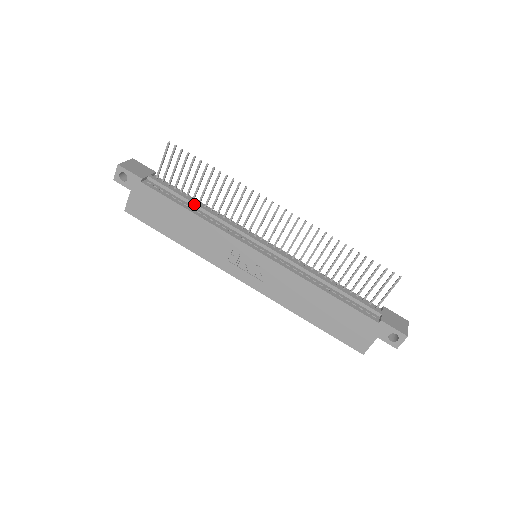
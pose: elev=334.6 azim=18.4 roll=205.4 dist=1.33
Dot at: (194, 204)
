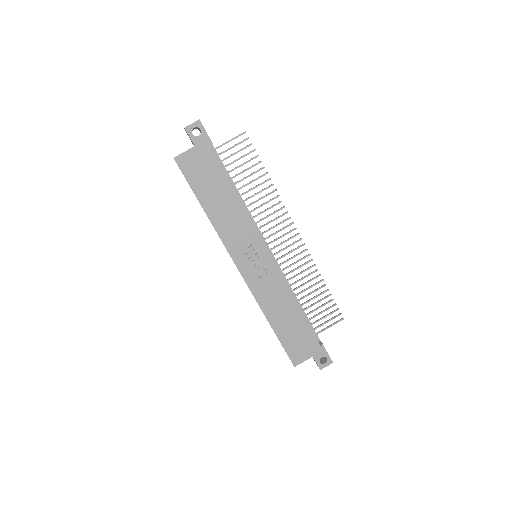
Dot at: occluded
